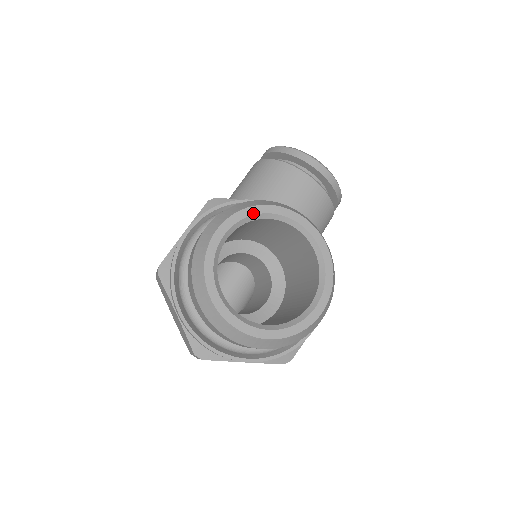
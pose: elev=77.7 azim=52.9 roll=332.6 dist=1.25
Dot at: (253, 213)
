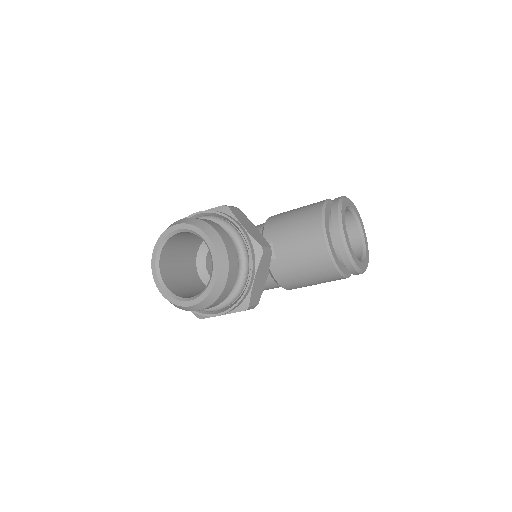
Dot at: (195, 231)
